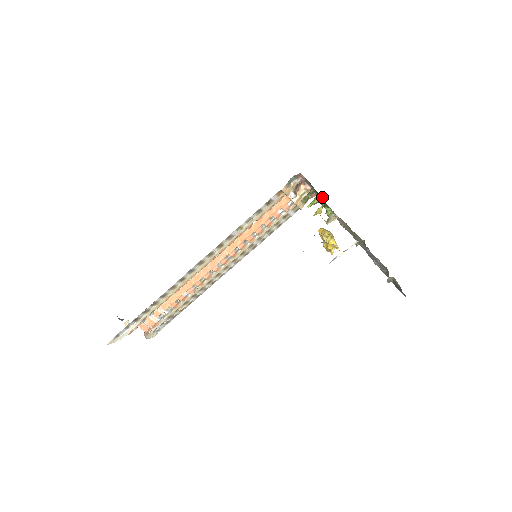
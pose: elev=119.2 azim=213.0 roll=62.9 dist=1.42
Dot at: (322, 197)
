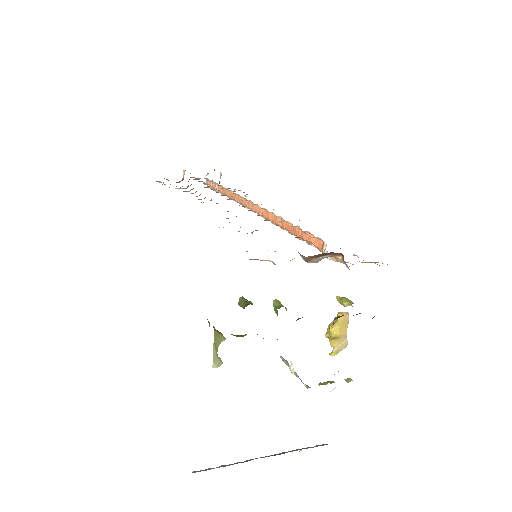
Dot at: occluded
